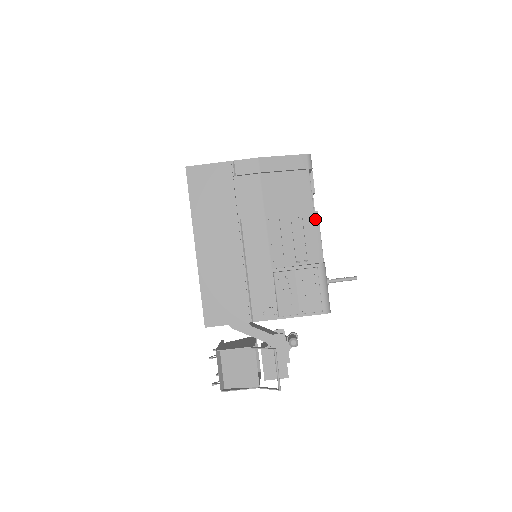
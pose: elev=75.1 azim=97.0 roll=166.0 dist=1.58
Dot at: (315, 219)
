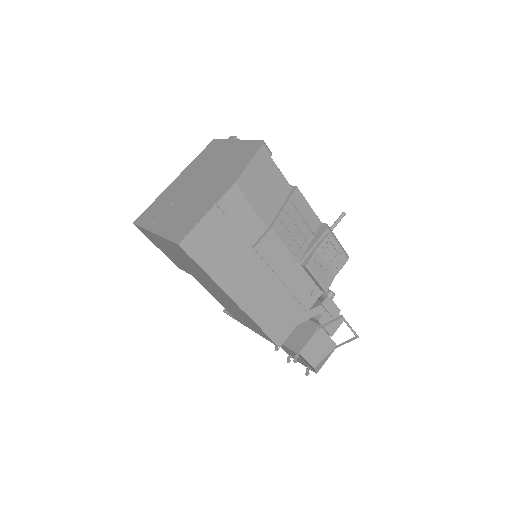
Dot at: (299, 195)
